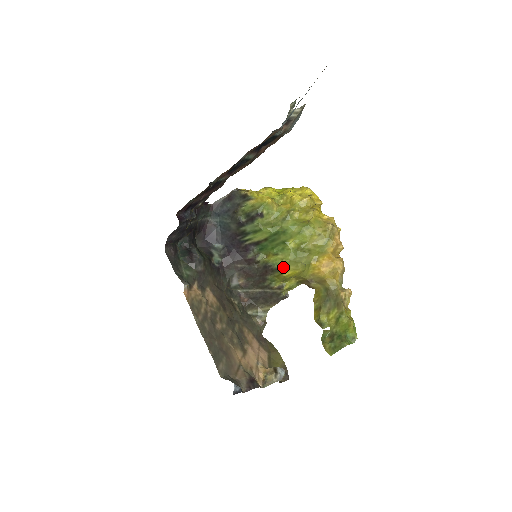
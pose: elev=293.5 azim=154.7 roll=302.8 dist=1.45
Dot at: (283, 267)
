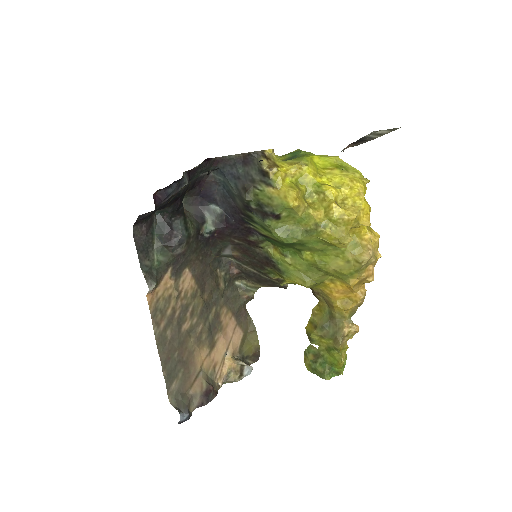
Dot at: (288, 273)
